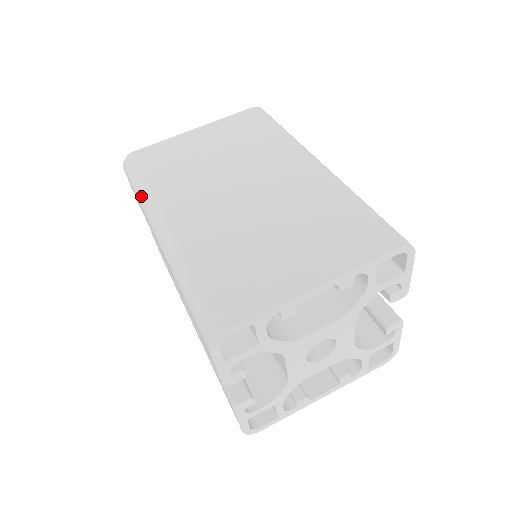
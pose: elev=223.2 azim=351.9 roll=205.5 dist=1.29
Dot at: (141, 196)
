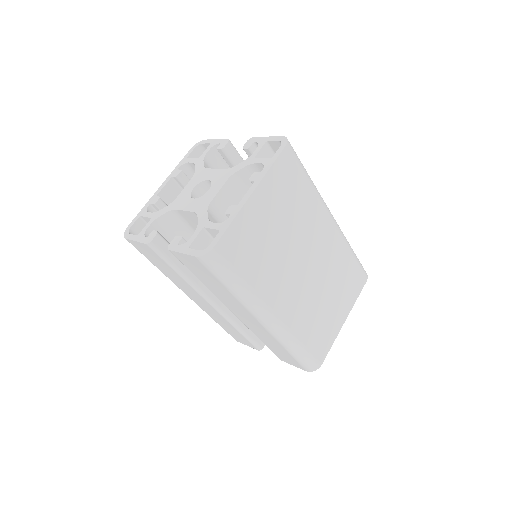
Dot at: (242, 295)
